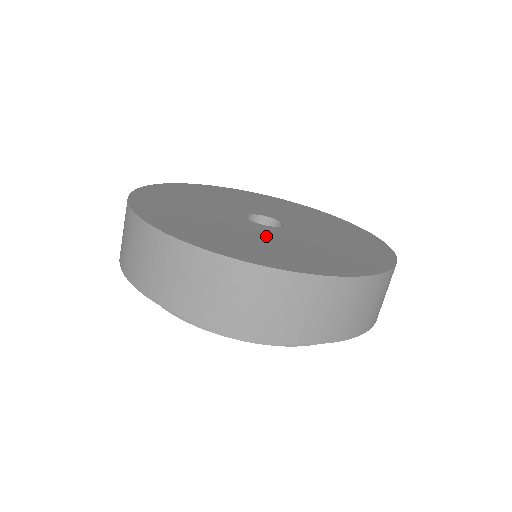
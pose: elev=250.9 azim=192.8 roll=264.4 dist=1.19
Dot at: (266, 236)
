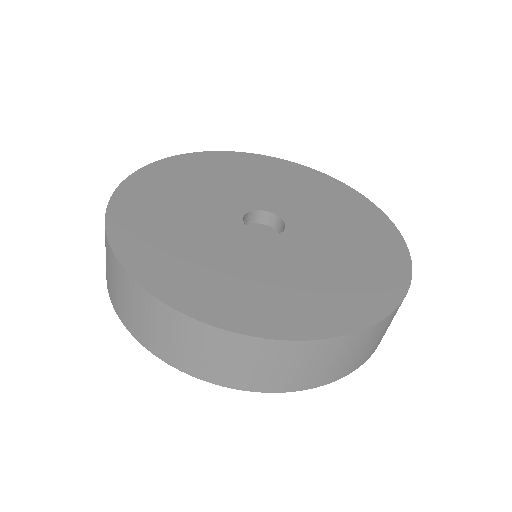
Dot at: (270, 263)
